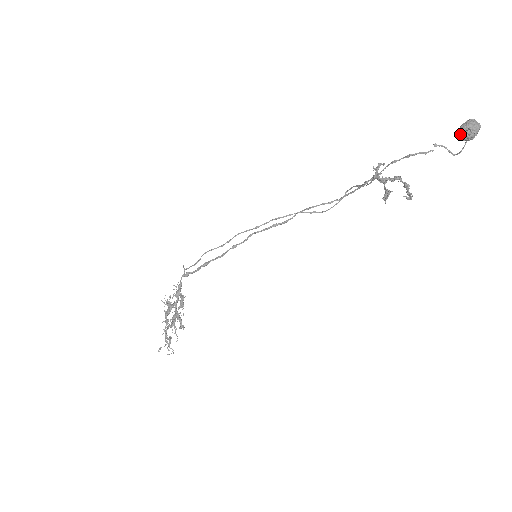
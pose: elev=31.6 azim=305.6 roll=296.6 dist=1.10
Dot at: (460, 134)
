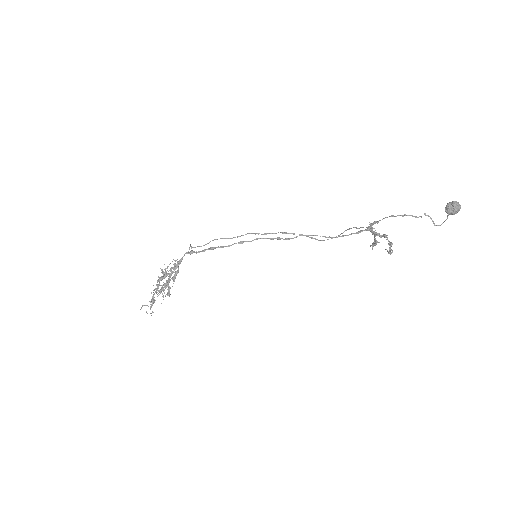
Dot at: (446, 208)
